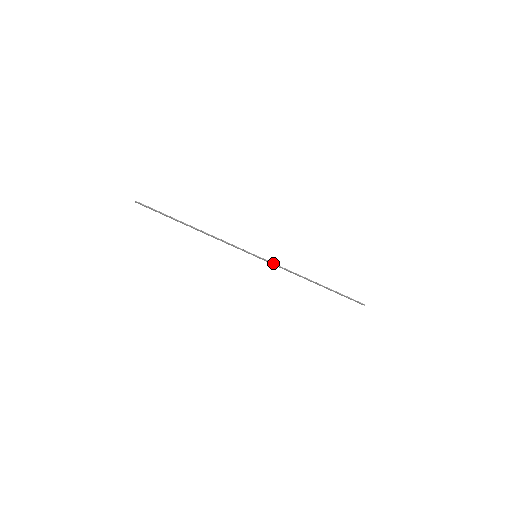
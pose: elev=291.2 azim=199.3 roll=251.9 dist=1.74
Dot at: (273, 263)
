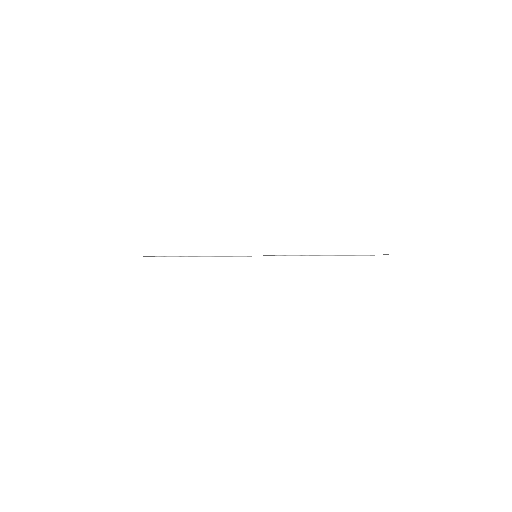
Dot at: occluded
